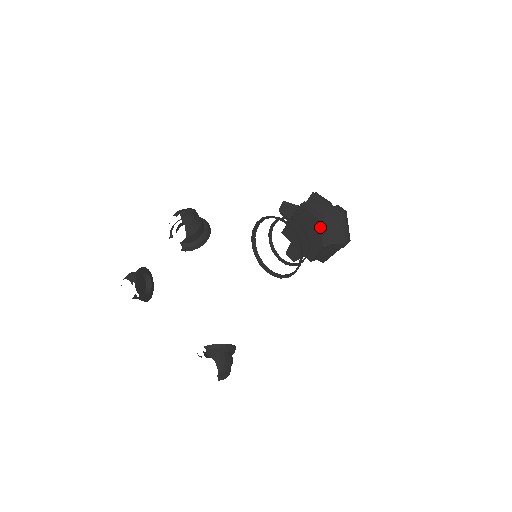
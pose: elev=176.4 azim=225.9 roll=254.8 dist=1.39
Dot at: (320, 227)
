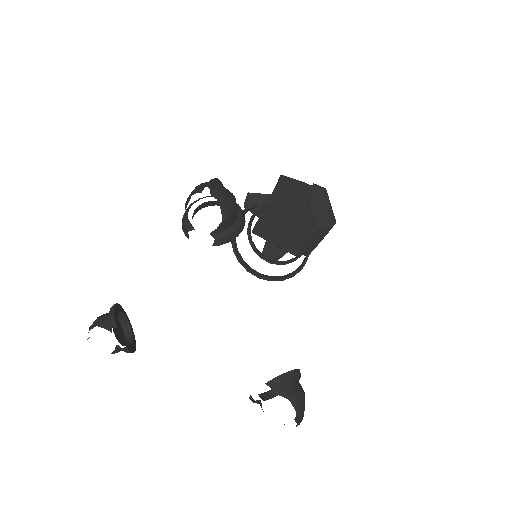
Dot at: (305, 211)
